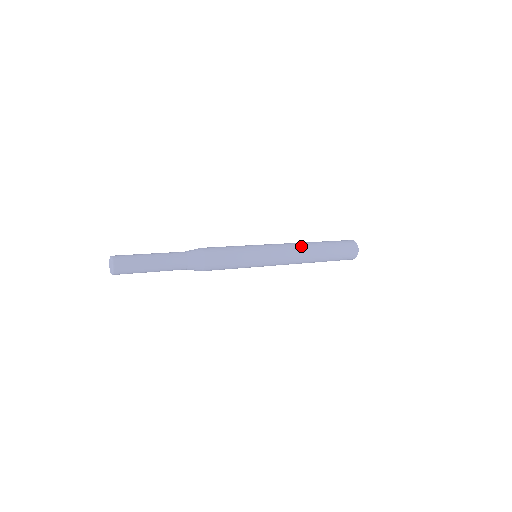
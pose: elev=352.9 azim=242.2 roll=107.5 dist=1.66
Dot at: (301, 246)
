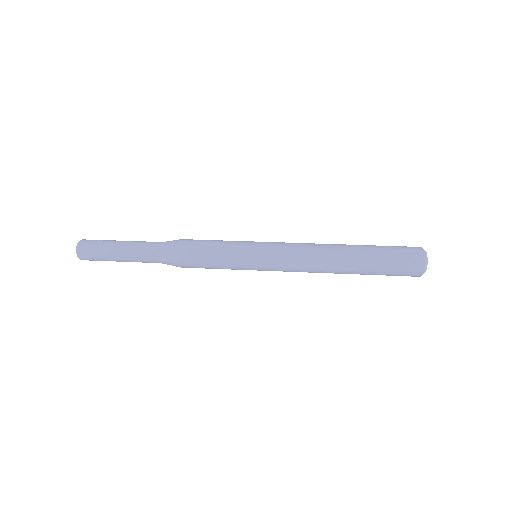
Dot at: (321, 250)
